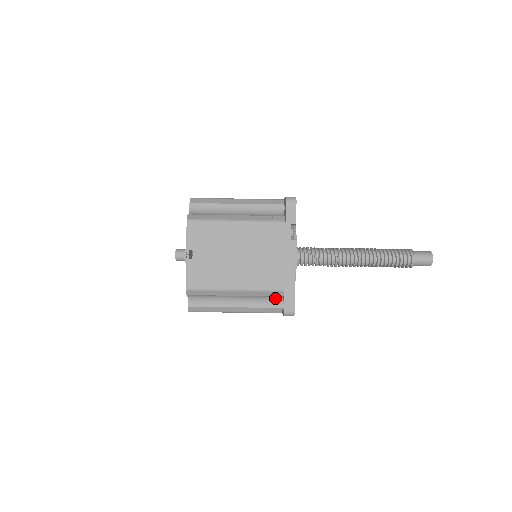
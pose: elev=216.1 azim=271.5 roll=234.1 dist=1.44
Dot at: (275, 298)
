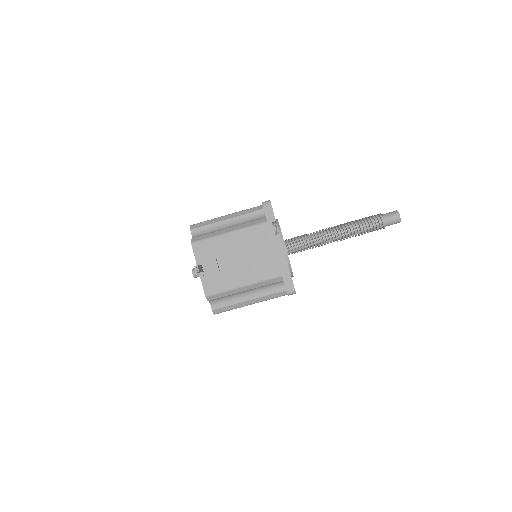
Dot at: (278, 284)
